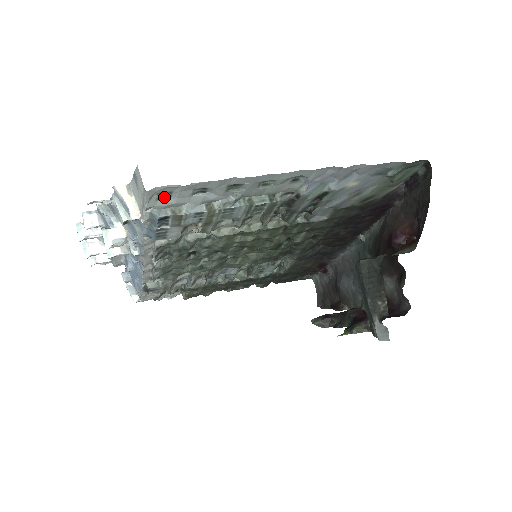
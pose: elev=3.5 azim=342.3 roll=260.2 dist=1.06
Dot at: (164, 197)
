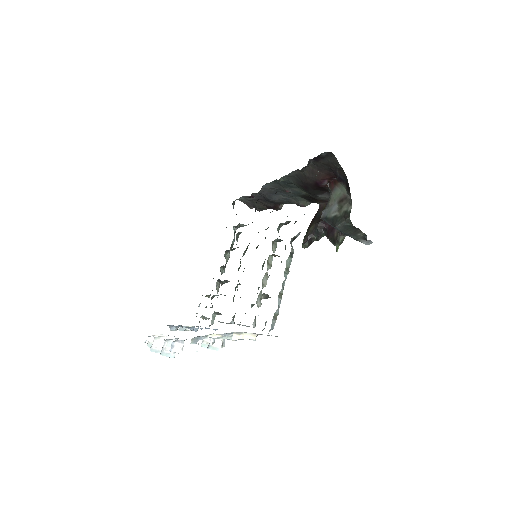
Dot at: occluded
